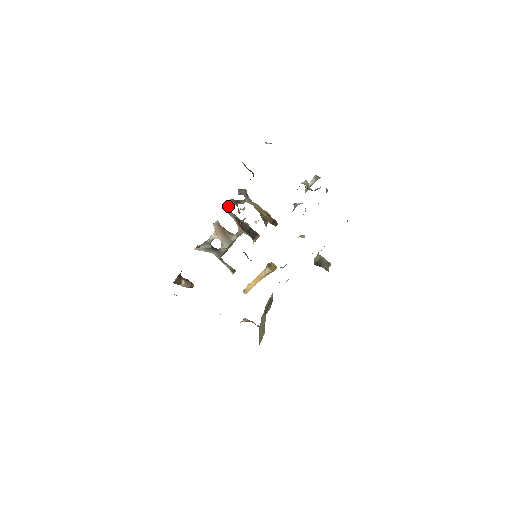
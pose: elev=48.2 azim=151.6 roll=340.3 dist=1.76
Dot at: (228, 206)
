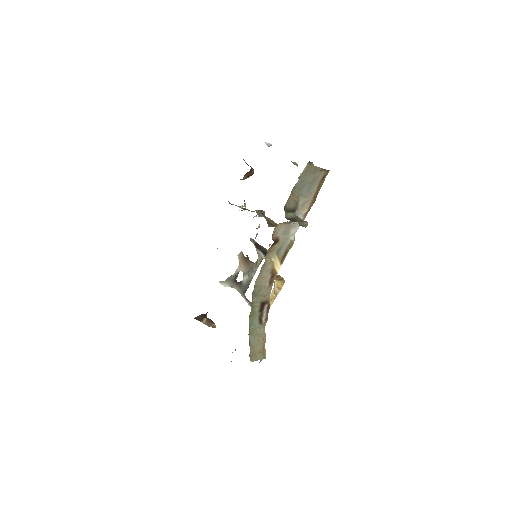
Dot at: occluded
